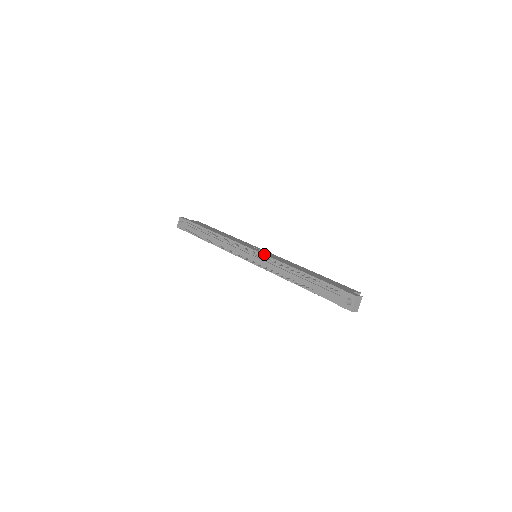
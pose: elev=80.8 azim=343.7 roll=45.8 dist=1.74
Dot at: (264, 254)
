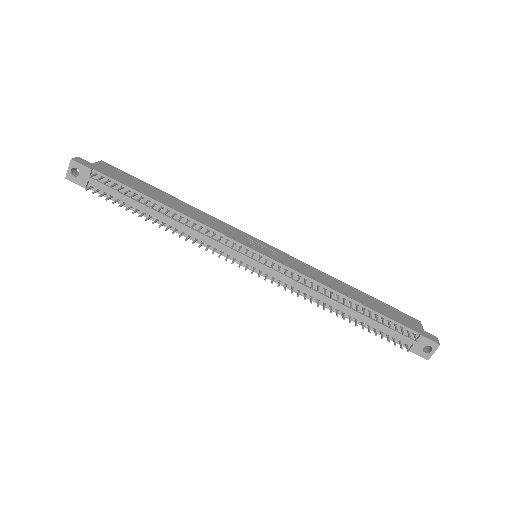
Dot at: (284, 265)
